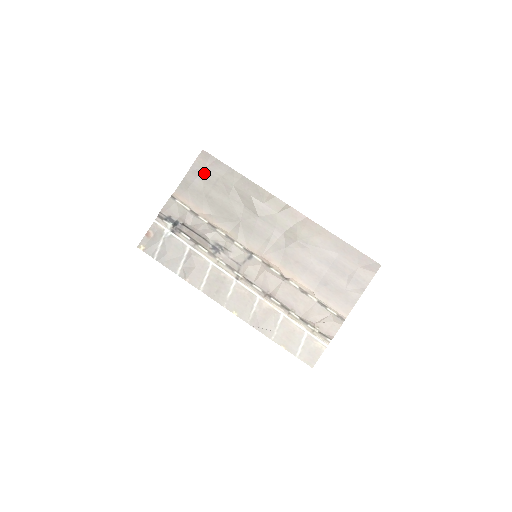
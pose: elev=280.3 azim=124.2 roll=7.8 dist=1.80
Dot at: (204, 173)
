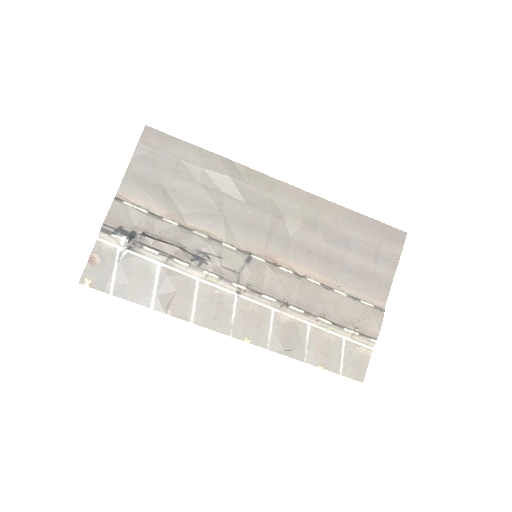
Dot at: (156, 157)
